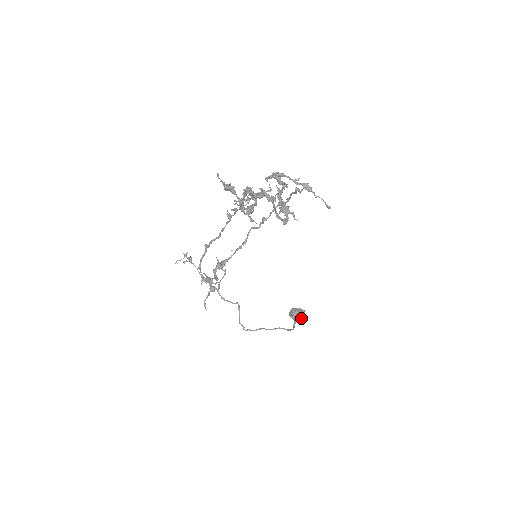
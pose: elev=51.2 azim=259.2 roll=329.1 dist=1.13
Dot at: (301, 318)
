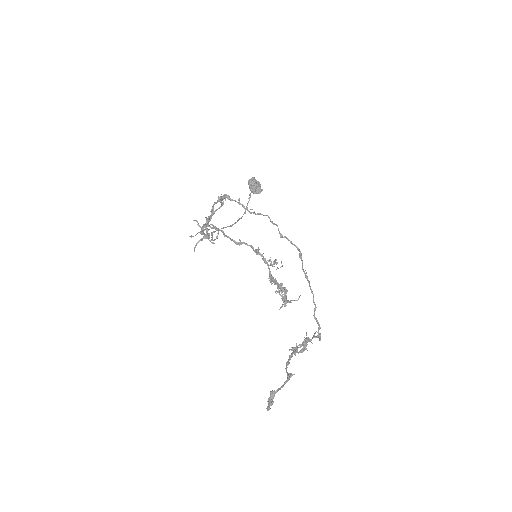
Dot at: occluded
